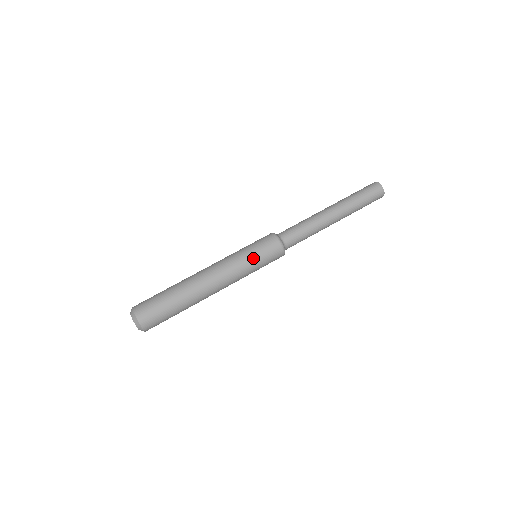
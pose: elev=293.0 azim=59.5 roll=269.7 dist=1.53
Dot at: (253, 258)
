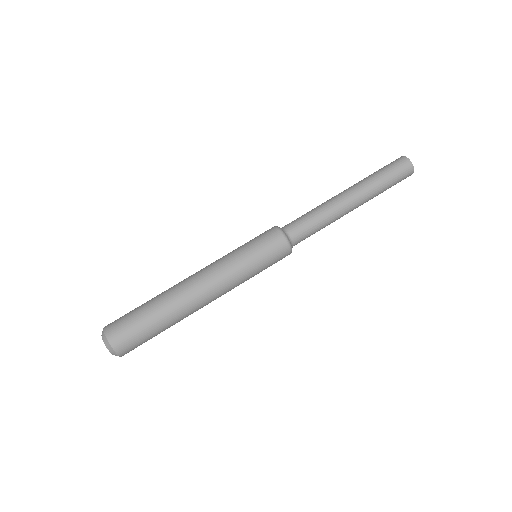
Dot at: (245, 249)
